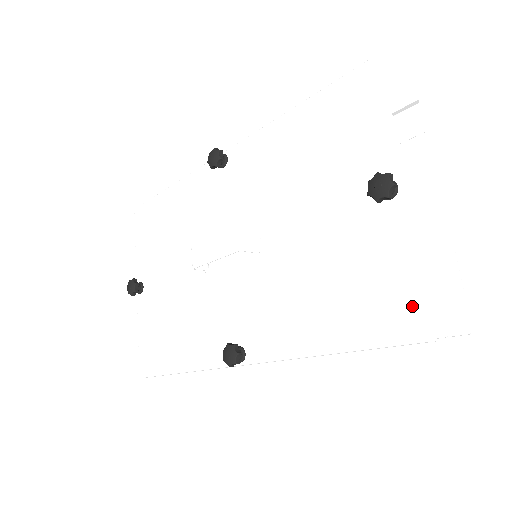
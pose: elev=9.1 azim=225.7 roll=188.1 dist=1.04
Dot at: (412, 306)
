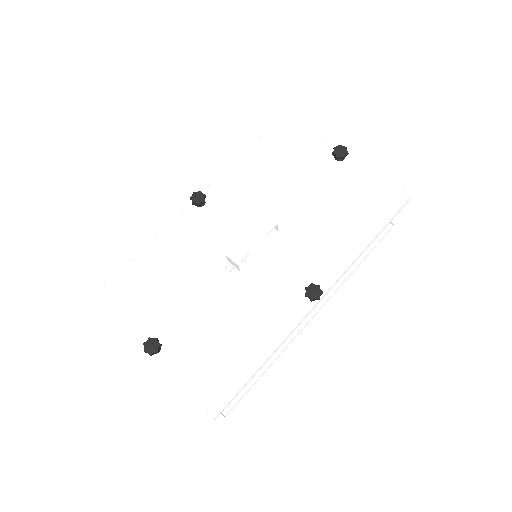
Dot at: (392, 190)
